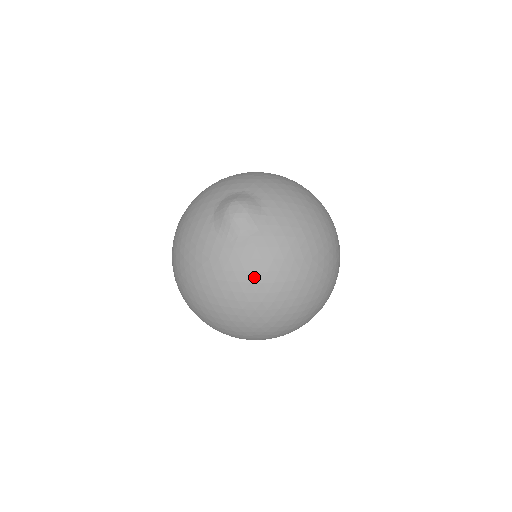
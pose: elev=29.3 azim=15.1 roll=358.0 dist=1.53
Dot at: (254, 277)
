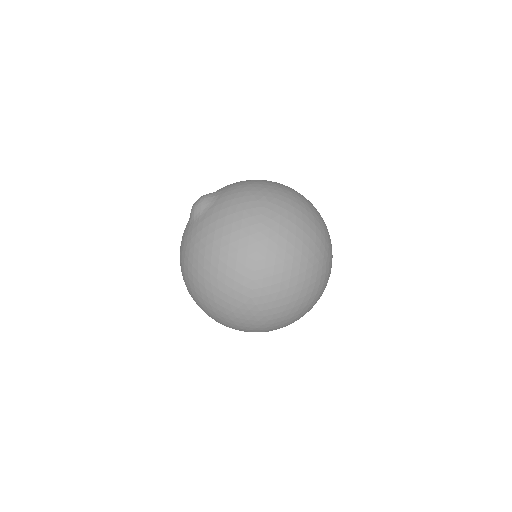
Dot at: (215, 236)
